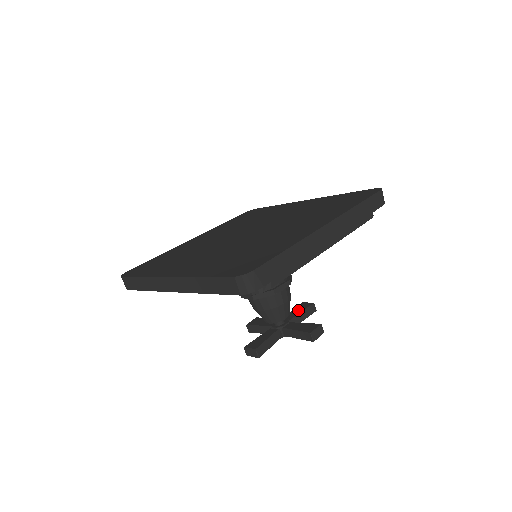
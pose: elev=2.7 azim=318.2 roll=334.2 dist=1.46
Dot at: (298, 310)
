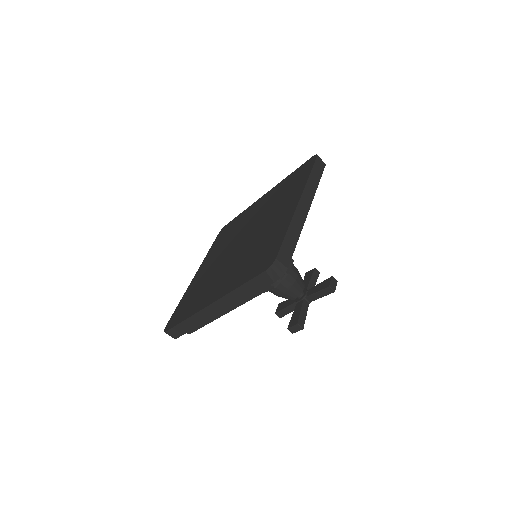
Dot at: (319, 287)
